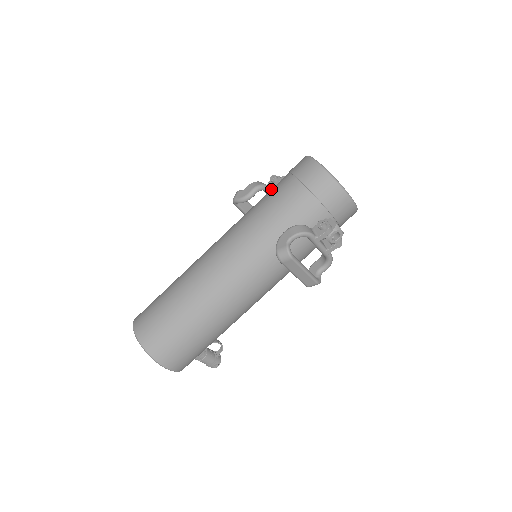
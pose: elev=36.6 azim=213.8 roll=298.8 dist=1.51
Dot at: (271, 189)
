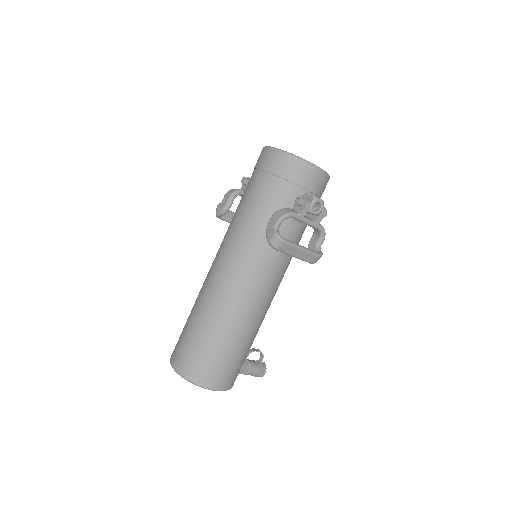
Dot at: occluded
